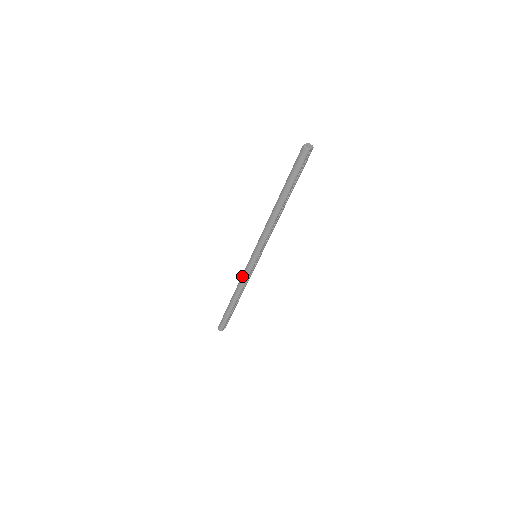
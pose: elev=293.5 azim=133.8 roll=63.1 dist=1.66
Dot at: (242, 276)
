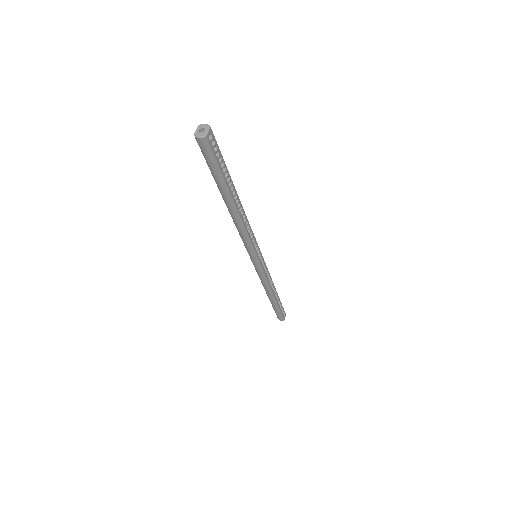
Dot at: occluded
